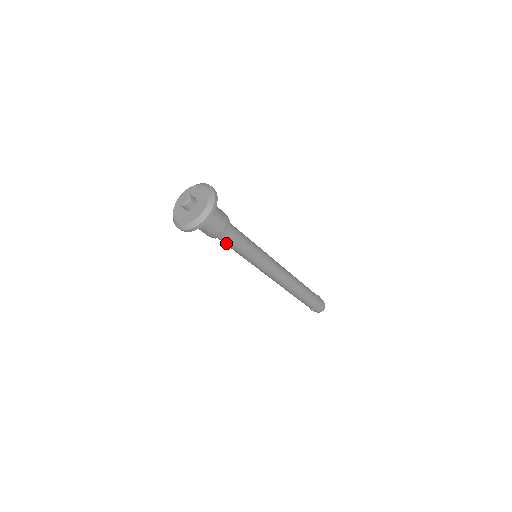
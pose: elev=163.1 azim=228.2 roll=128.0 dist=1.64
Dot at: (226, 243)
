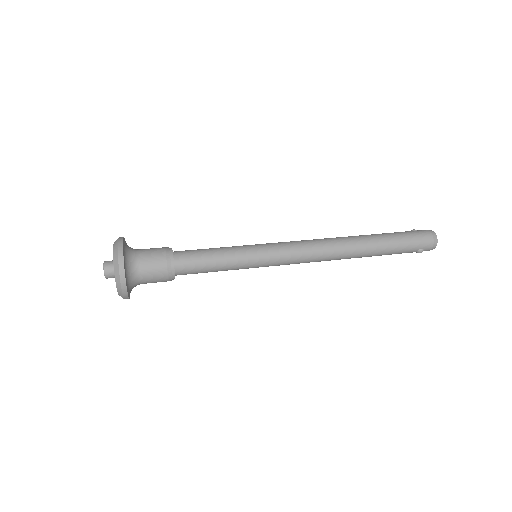
Dot at: (196, 272)
